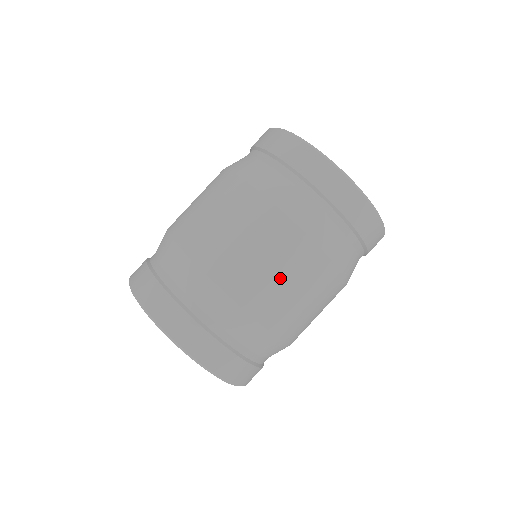
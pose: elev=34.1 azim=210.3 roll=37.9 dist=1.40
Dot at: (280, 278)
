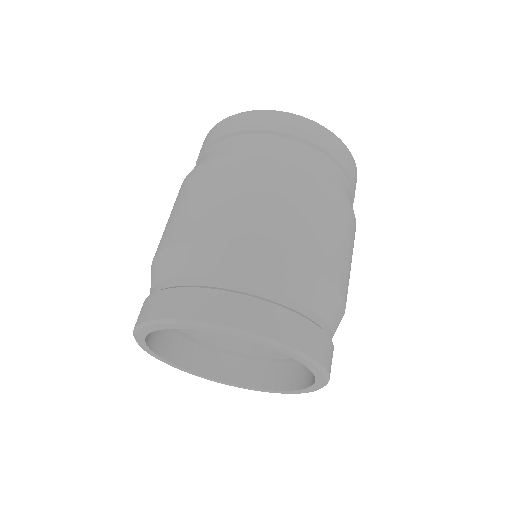
Dot at: (235, 198)
